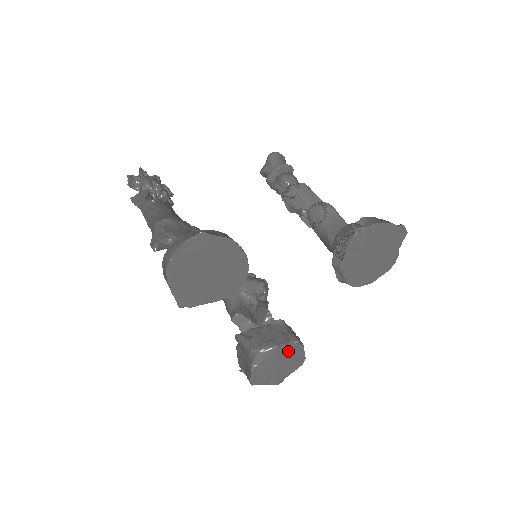
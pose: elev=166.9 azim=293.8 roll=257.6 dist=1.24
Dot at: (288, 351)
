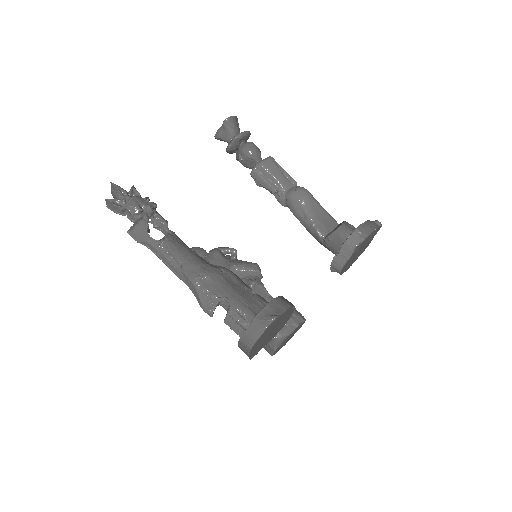
Dot at: (297, 328)
